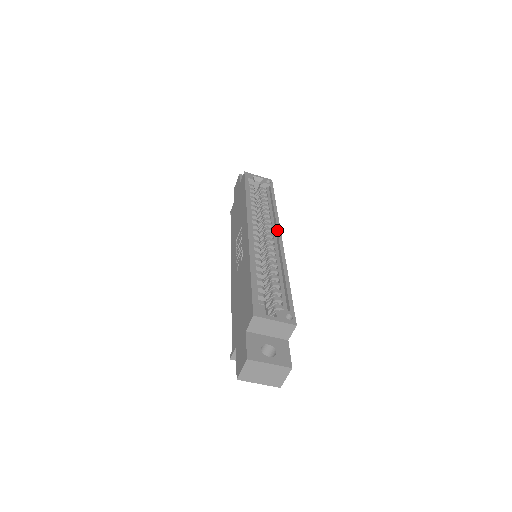
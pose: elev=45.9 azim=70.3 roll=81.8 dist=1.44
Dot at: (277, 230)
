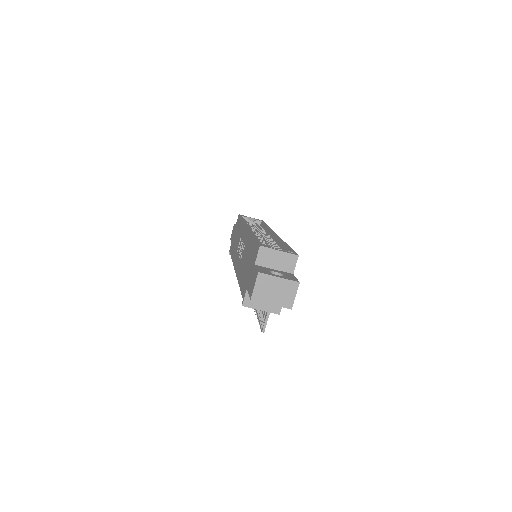
Dot at: (272, 232)
